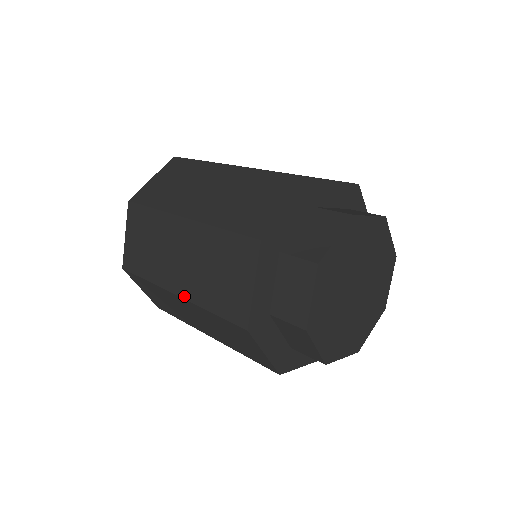
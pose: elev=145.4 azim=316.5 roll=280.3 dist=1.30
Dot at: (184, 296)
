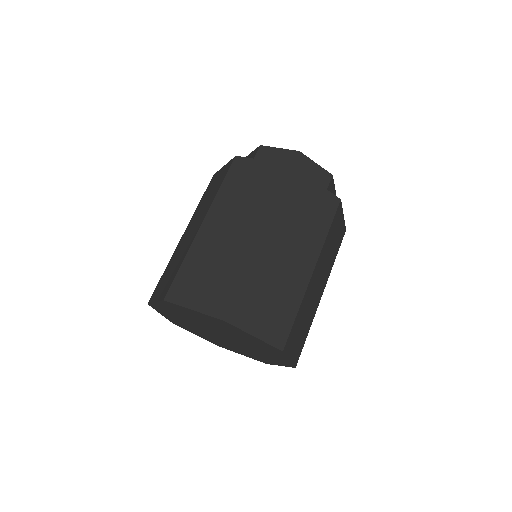
Dot at: (263, 226)
